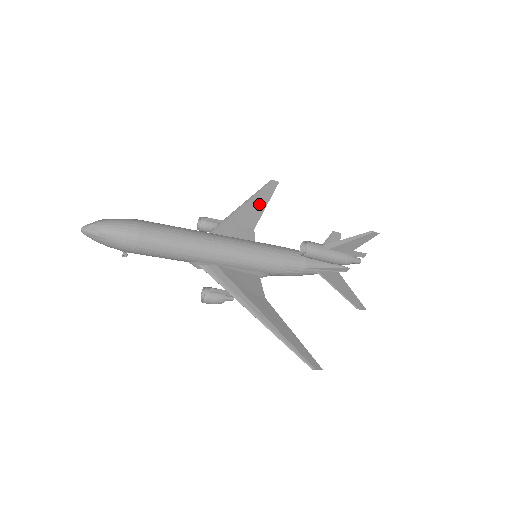
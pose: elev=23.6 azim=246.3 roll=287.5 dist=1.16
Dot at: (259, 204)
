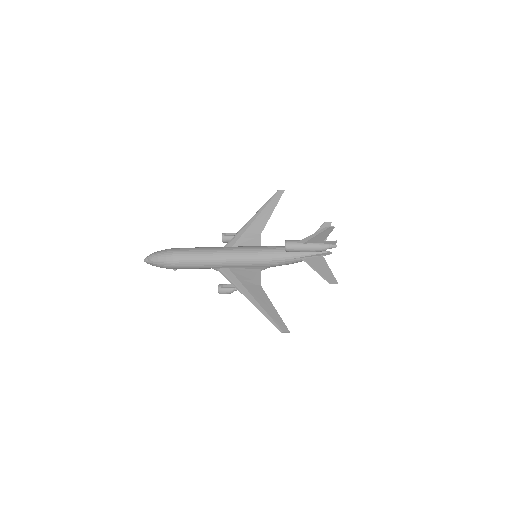
Dot at: (266, 213)
